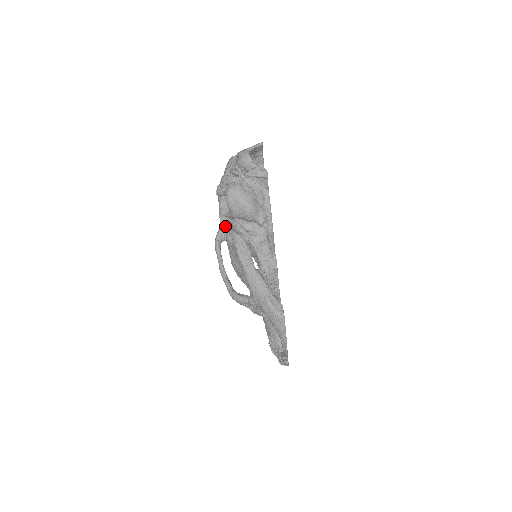
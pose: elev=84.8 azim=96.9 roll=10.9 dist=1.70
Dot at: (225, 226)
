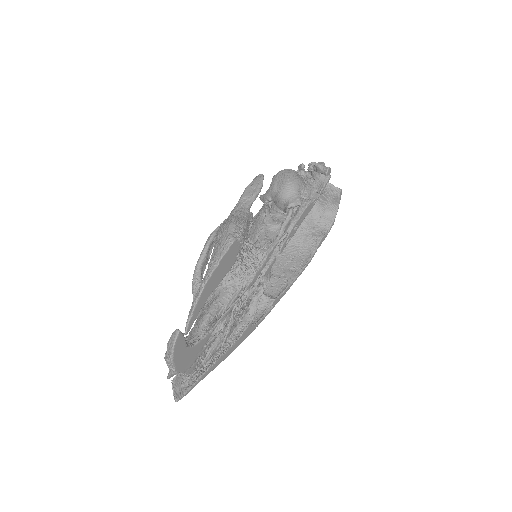
Dot at: occluded
